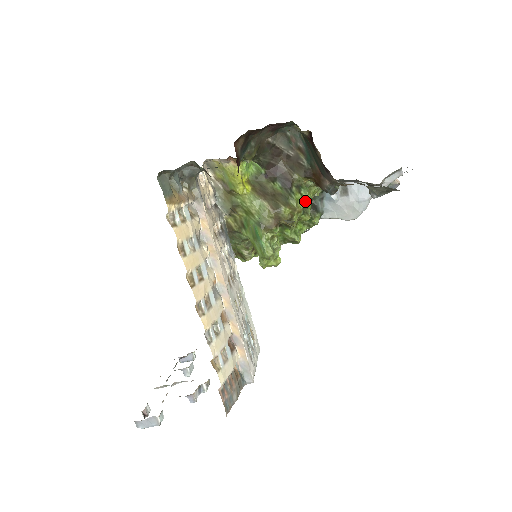
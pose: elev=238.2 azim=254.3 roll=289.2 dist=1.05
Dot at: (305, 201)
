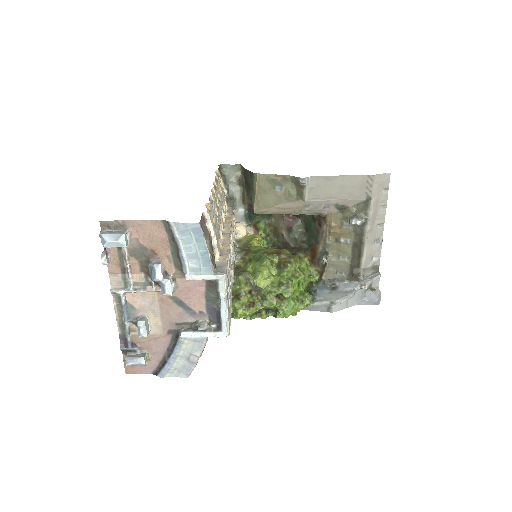
Dot at: (302, 263)
